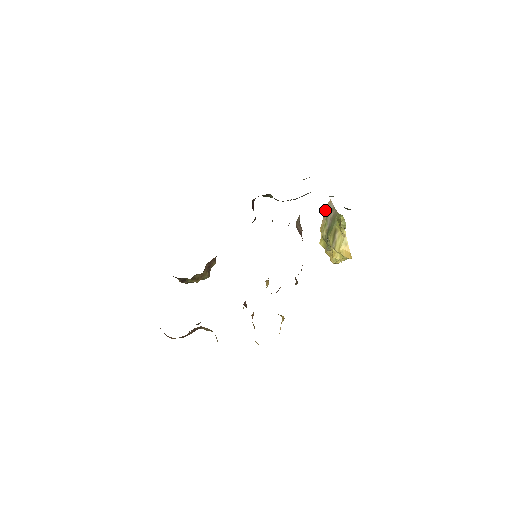
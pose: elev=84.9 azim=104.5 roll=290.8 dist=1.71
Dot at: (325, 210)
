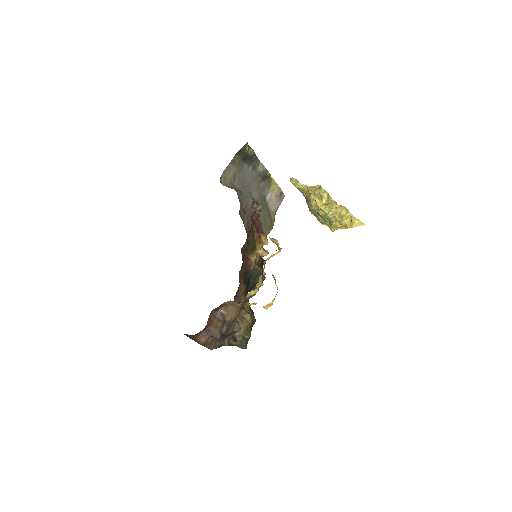
Dot at: occluded
